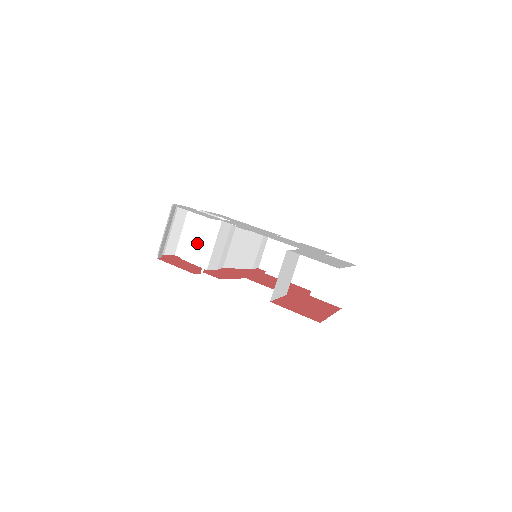
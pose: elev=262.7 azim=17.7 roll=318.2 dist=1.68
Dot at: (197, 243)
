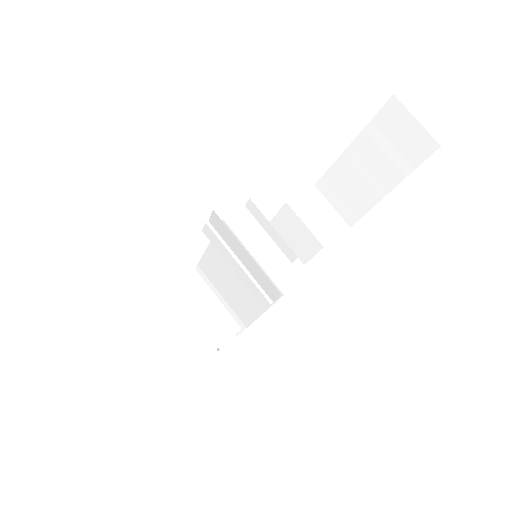
Dot at: (186, 318)
